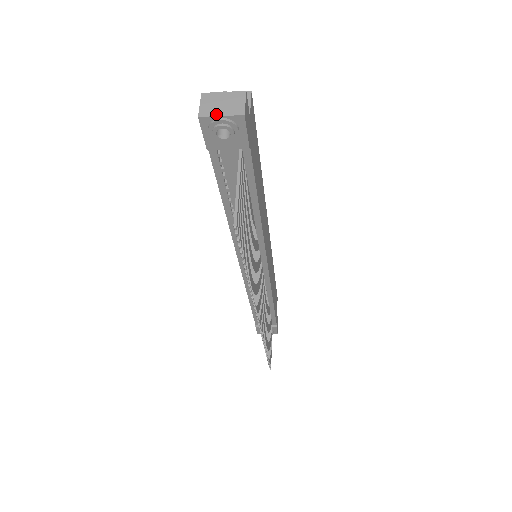
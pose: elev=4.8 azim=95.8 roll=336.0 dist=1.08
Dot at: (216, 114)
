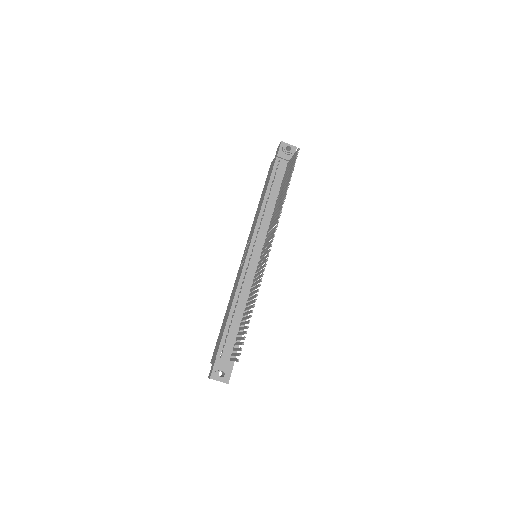
Dot at: (287, 144)
